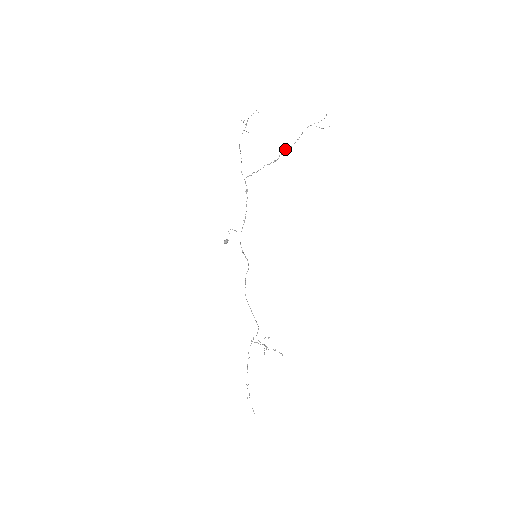
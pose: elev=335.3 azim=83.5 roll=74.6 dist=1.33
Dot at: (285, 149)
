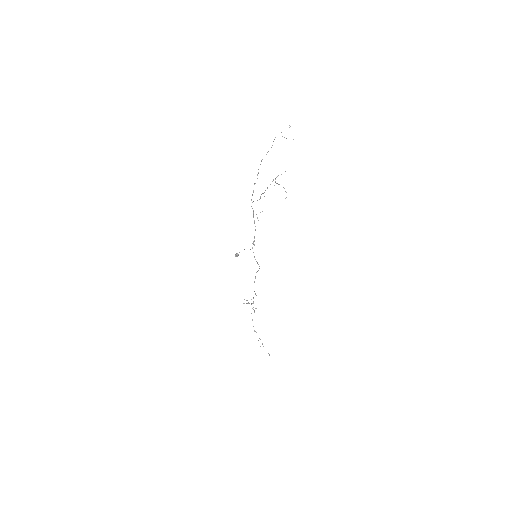
Dot at: (261, 161)
